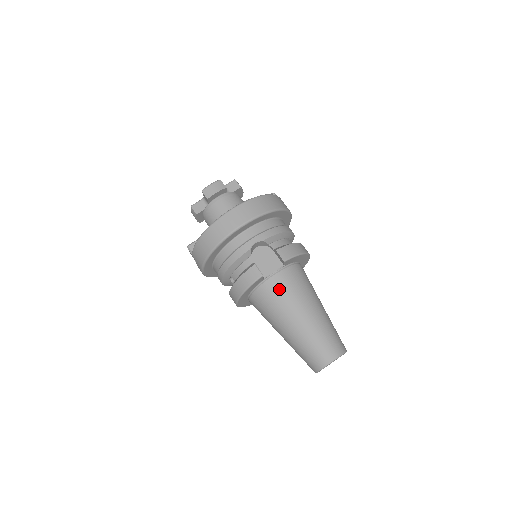
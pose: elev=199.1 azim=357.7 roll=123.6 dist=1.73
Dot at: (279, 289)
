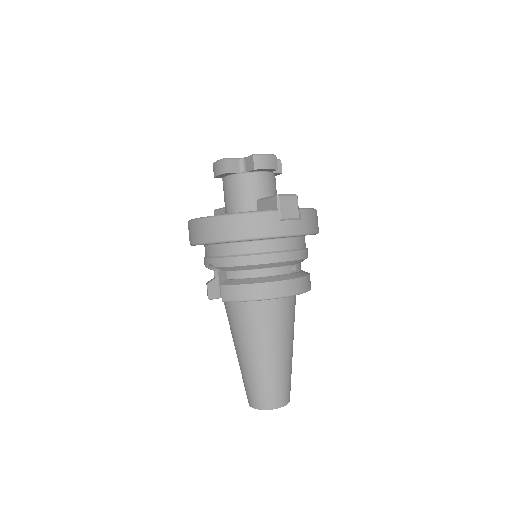
Dot at: (229, 316)
